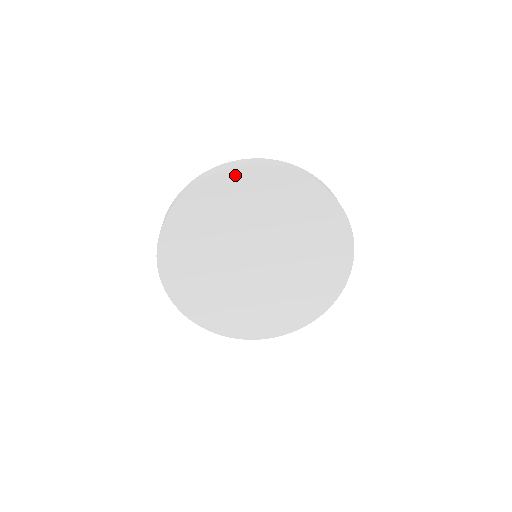
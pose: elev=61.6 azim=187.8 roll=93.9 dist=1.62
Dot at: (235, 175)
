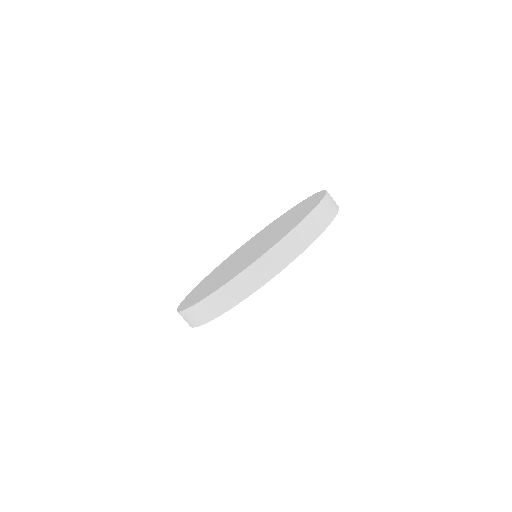
Dot at: occluded
